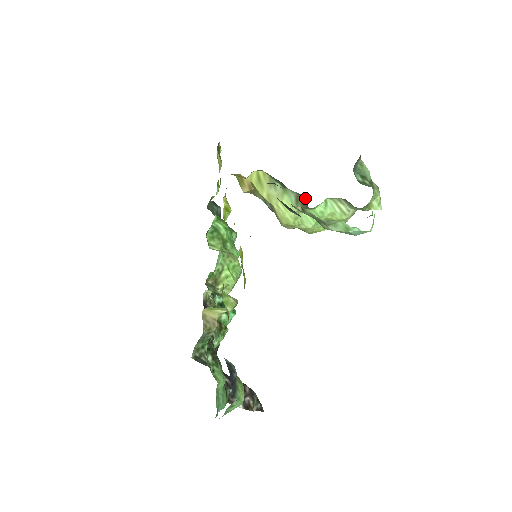
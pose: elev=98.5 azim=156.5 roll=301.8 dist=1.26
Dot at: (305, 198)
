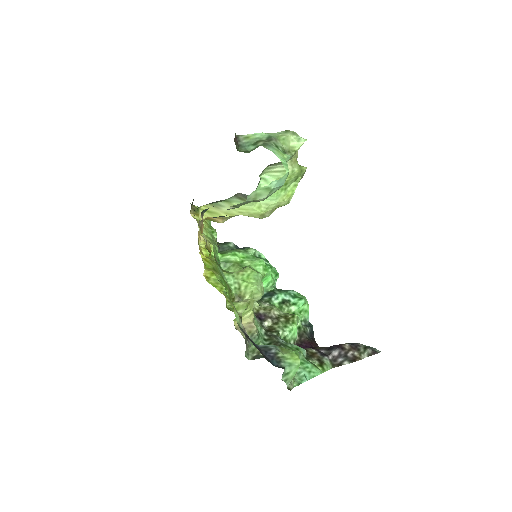
Dot at: (241, 194)
